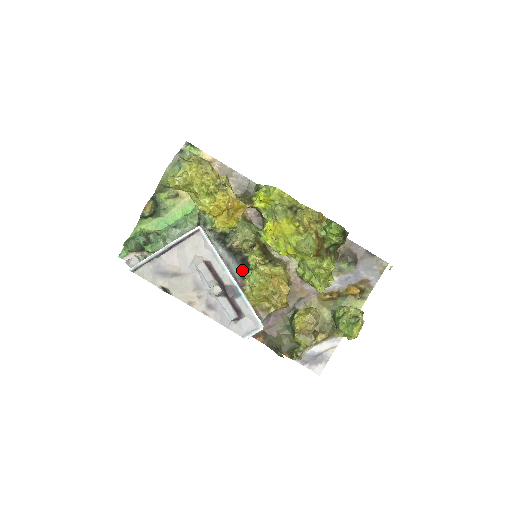
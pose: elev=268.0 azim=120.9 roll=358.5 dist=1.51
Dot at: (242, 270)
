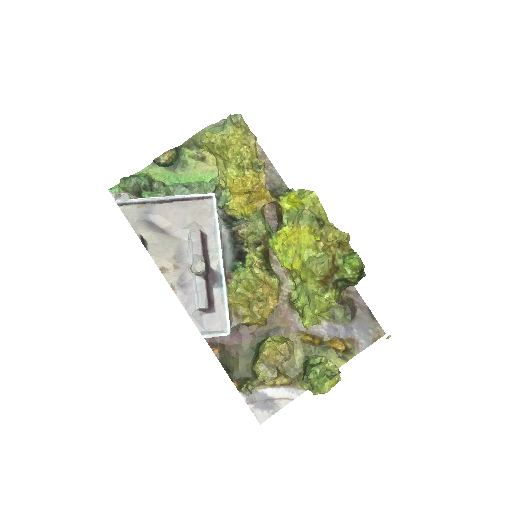
Dot at: (235, 262)
